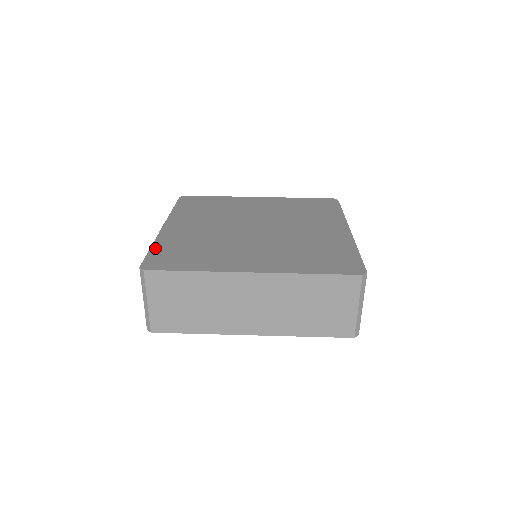
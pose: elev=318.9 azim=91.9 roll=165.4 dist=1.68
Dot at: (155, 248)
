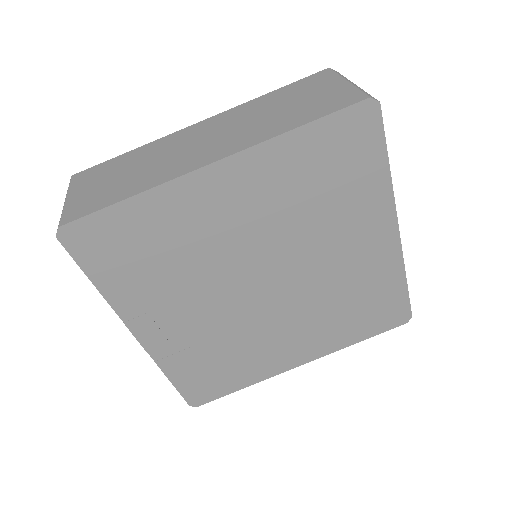
Dot at: (175, 379)
